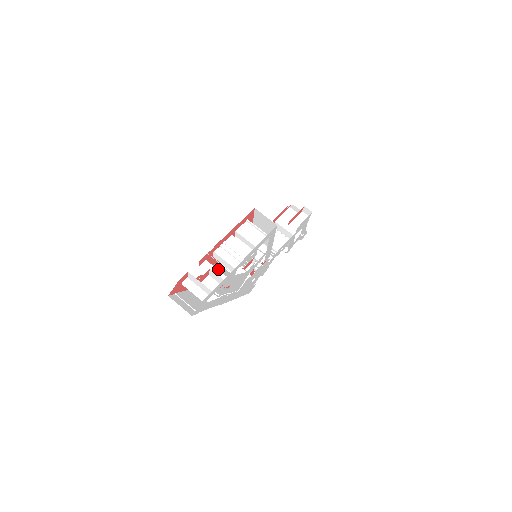
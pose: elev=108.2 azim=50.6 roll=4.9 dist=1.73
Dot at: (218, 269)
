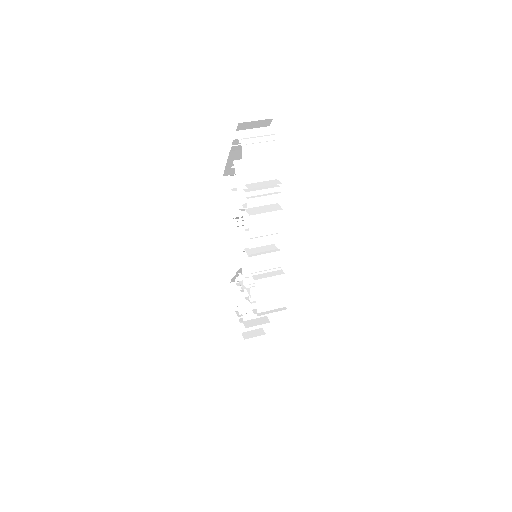
Dot at: occluded
